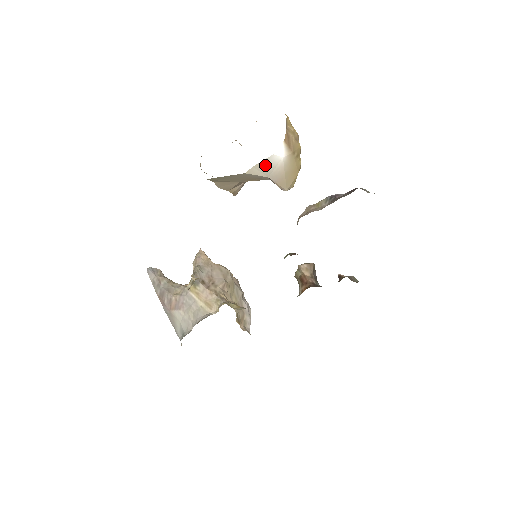
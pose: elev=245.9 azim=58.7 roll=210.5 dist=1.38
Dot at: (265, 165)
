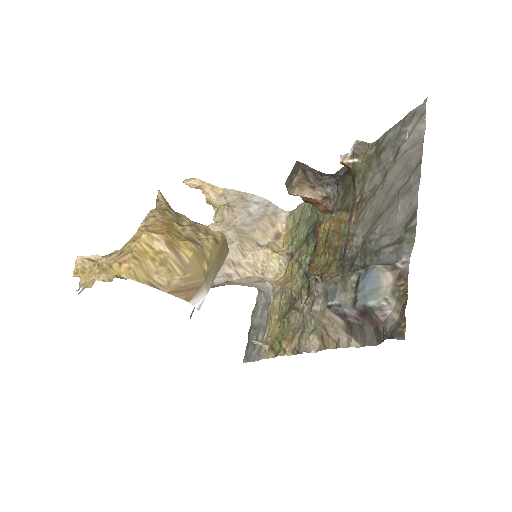
Dot at: occluded
